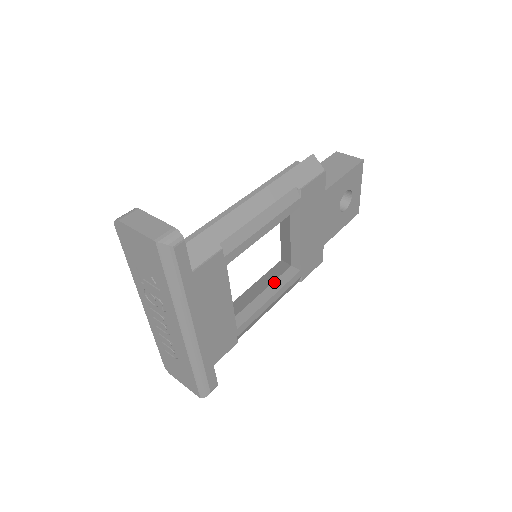
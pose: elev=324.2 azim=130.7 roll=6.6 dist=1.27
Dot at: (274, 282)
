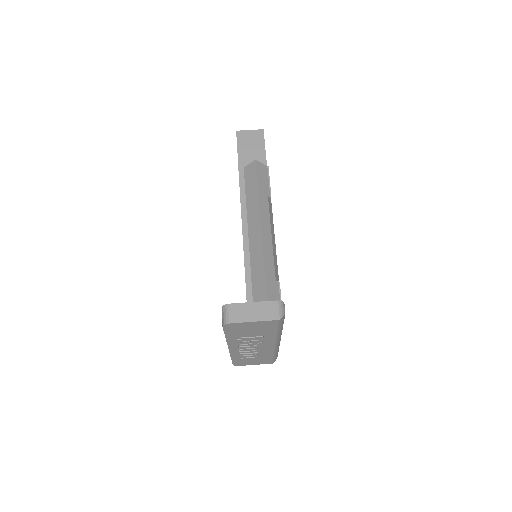
Dot at: occluded
